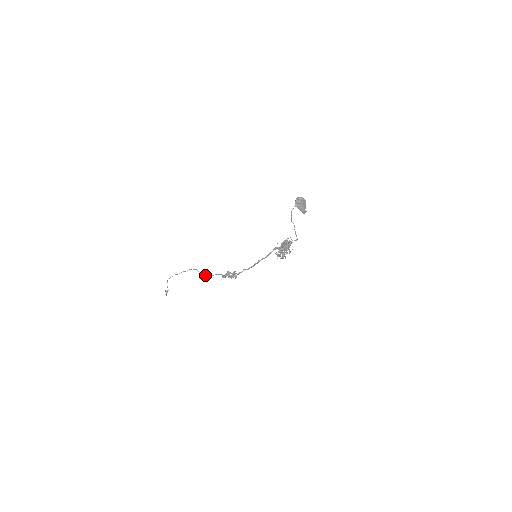
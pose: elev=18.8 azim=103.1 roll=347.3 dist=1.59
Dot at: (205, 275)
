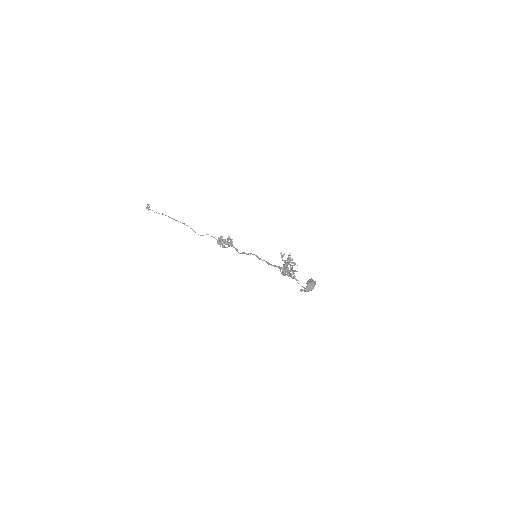
Dot at: occluded
